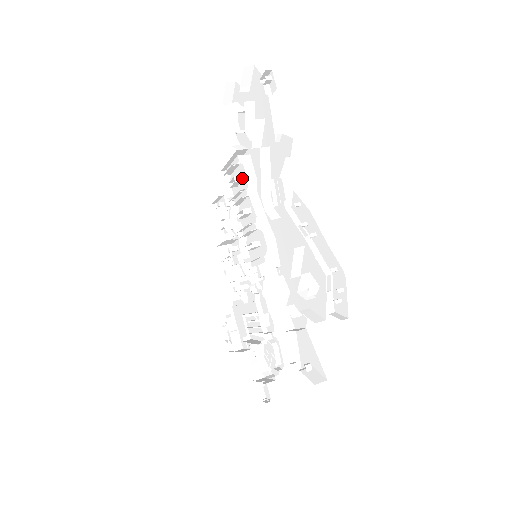
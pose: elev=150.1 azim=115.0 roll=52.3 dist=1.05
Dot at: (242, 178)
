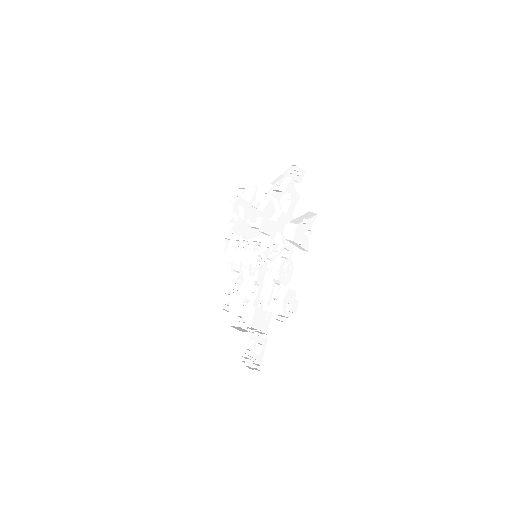
Dot at: occluded
